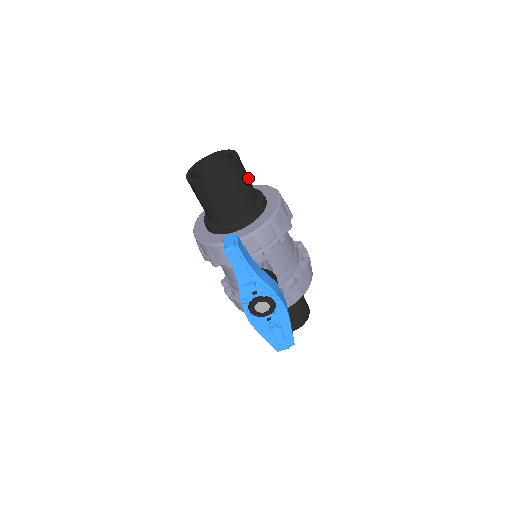
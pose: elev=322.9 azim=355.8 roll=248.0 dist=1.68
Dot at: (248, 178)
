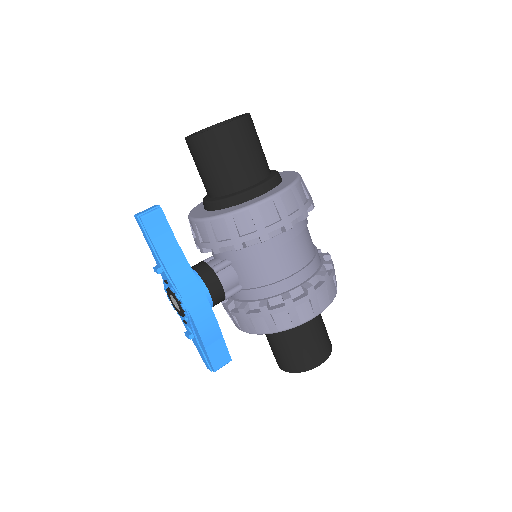
Dot at: (243, 155)
